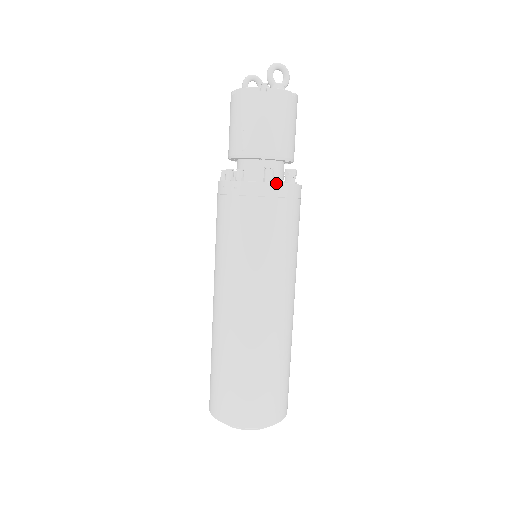
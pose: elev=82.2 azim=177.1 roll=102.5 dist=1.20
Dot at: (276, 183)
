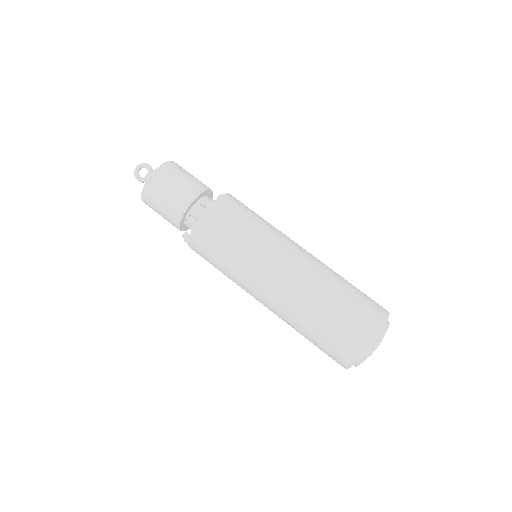
Dot at: (197, 221)
